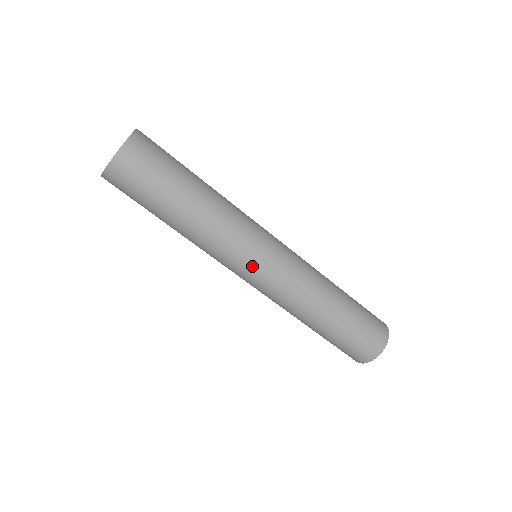
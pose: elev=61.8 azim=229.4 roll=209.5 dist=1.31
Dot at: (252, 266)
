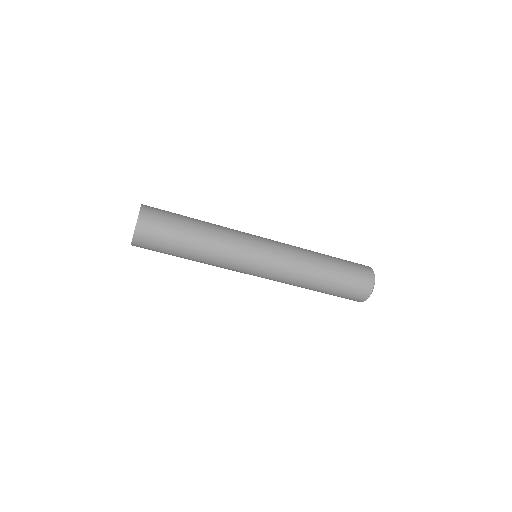
Dot at: (256, 263)
